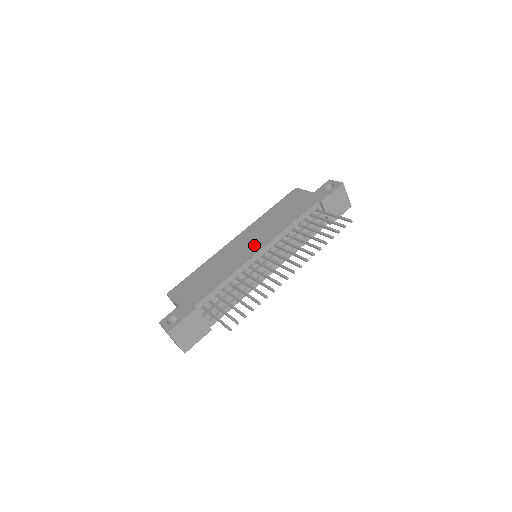
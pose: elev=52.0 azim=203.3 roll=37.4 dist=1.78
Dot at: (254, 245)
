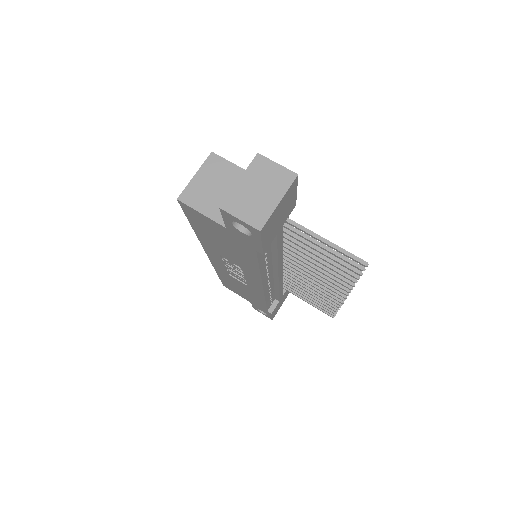
Dot at: occluded
